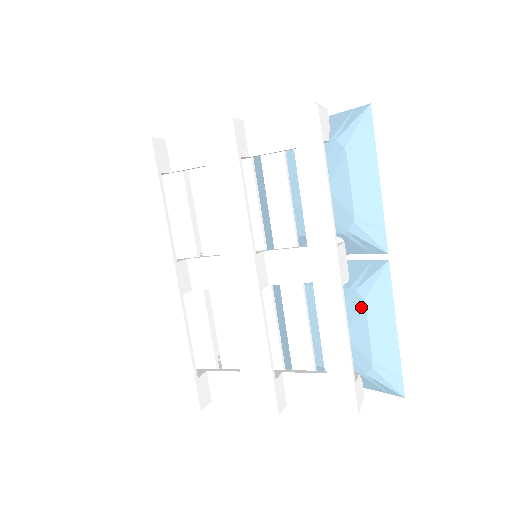
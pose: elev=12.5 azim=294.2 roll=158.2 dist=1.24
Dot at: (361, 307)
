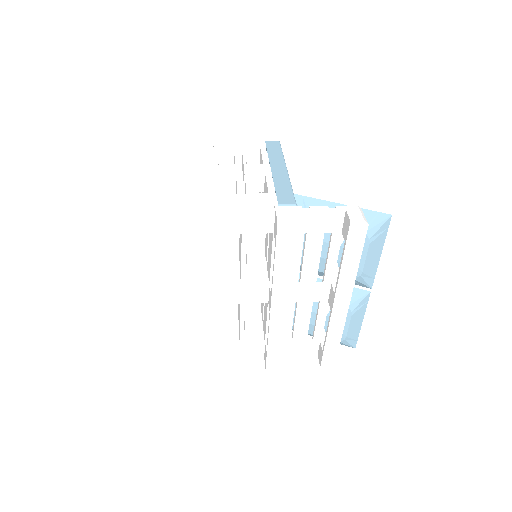
Dot at: (349, 314)
